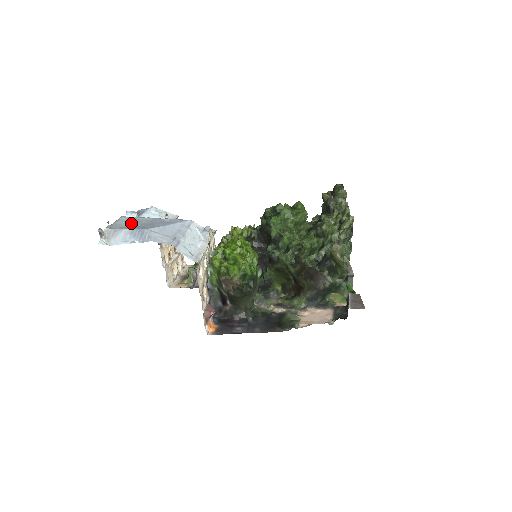
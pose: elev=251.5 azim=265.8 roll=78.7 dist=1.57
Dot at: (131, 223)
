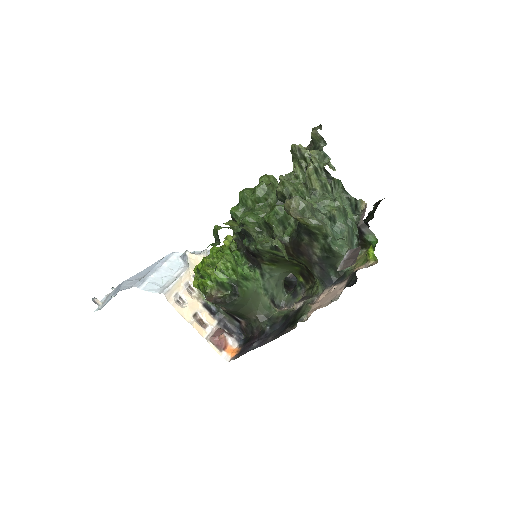
Dot at: occluded
